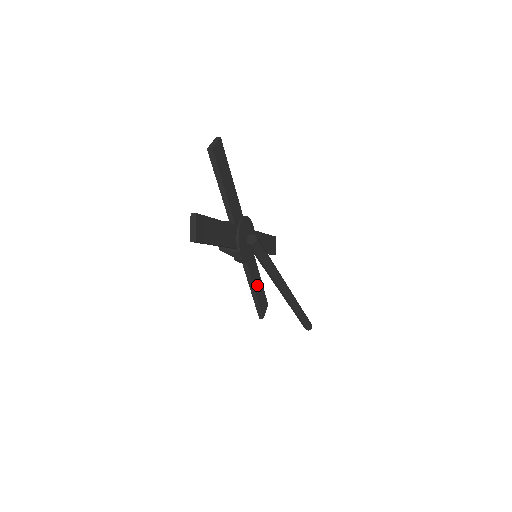
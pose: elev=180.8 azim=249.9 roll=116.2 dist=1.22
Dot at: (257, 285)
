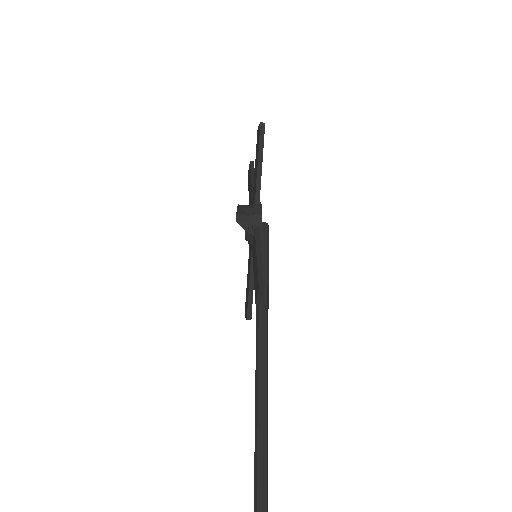
Dot at: occluded
